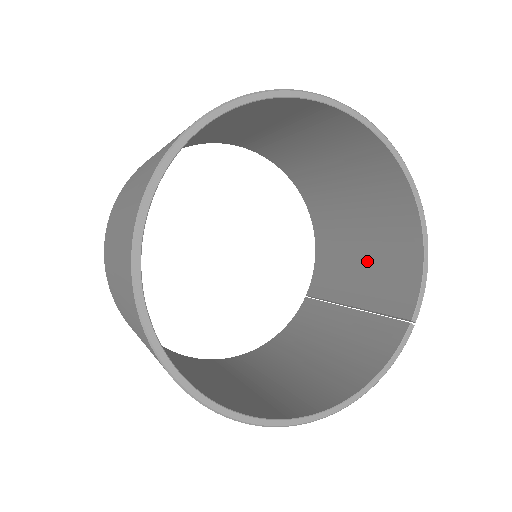
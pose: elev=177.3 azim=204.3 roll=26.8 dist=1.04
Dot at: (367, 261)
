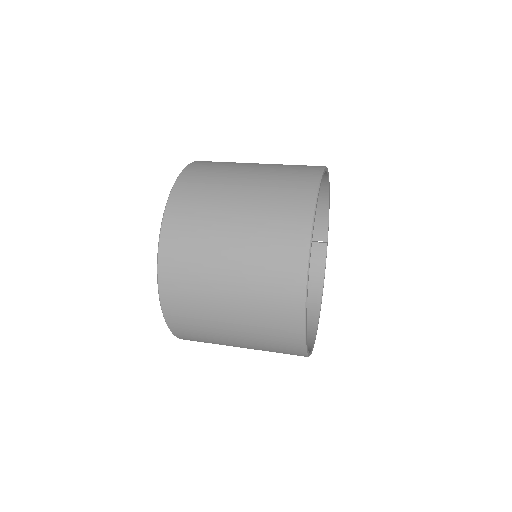
Dot at: occluded
